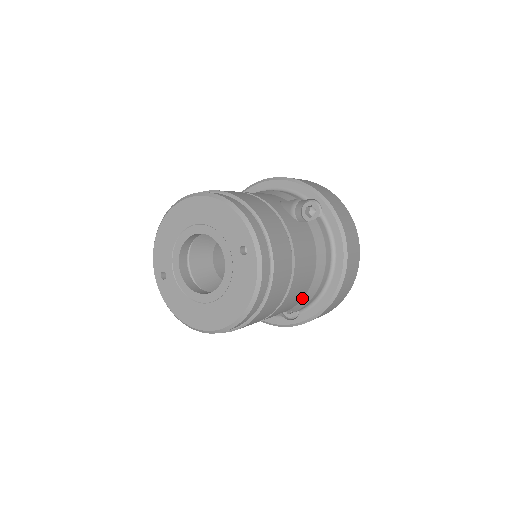
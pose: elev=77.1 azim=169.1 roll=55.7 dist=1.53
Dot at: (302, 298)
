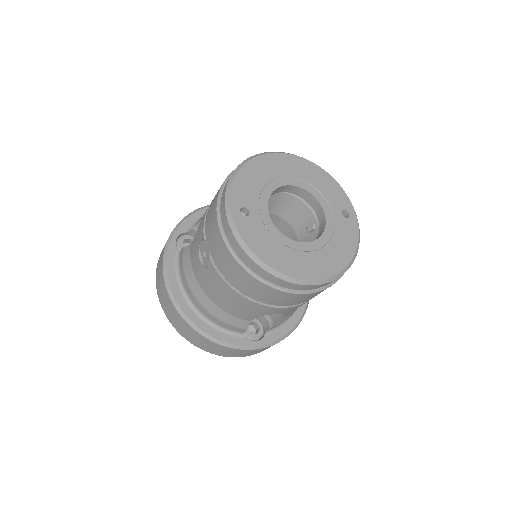
Dot at: occluded
